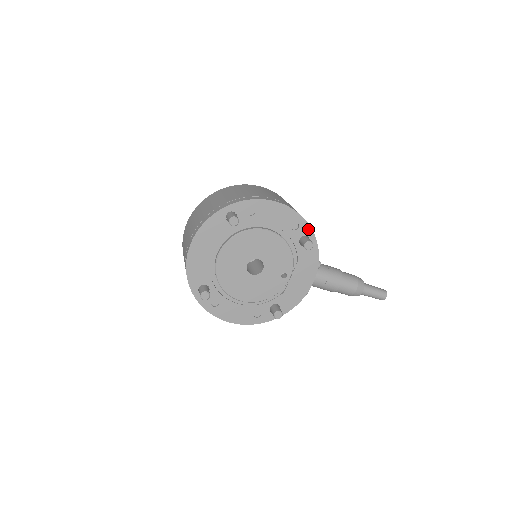
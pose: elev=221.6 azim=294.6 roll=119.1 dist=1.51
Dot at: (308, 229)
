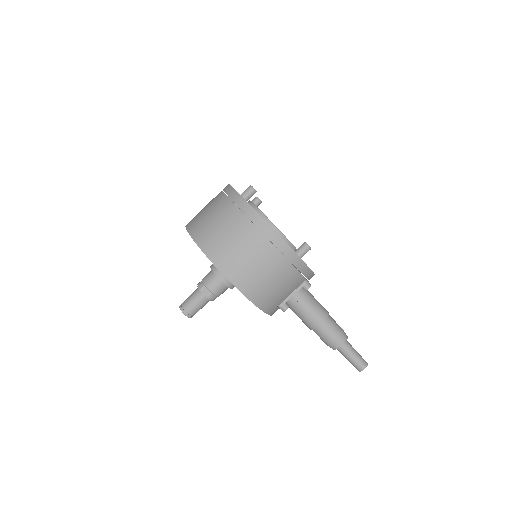
Dot at: occluded
